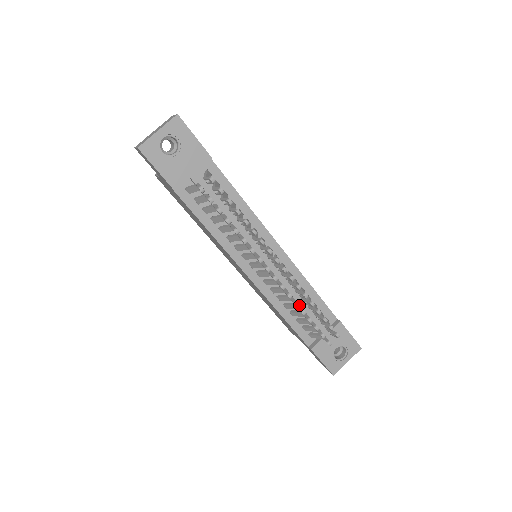
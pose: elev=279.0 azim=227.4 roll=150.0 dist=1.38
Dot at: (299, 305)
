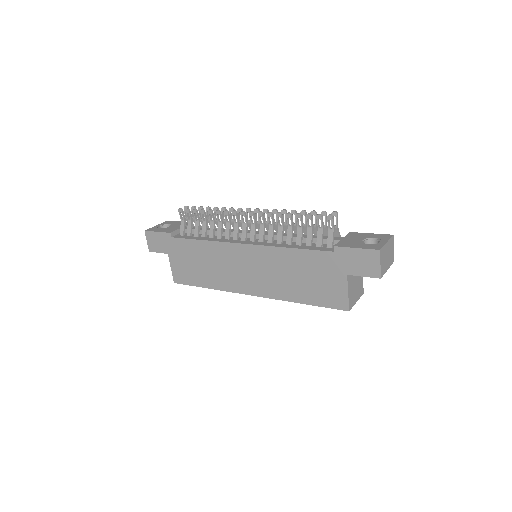
Dot at: (288, 222)
